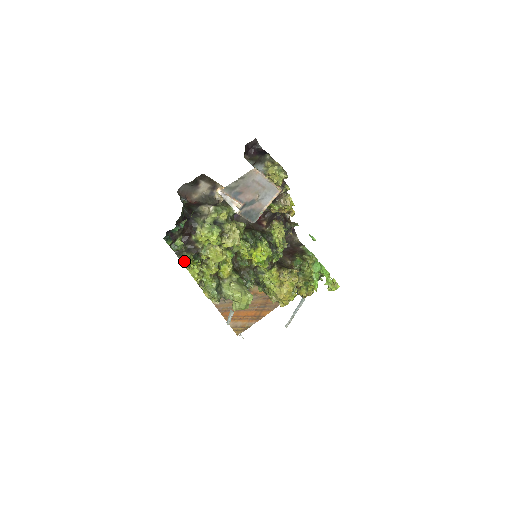
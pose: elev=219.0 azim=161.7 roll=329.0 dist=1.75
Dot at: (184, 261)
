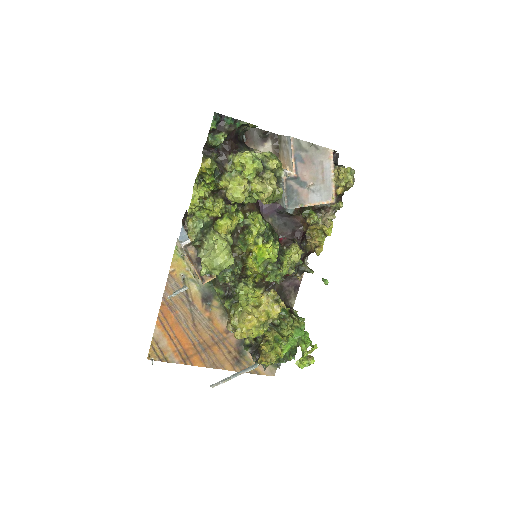
Dot at: (206, 161)
